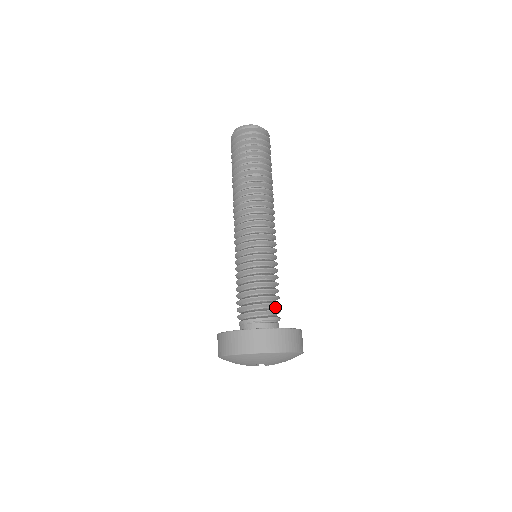
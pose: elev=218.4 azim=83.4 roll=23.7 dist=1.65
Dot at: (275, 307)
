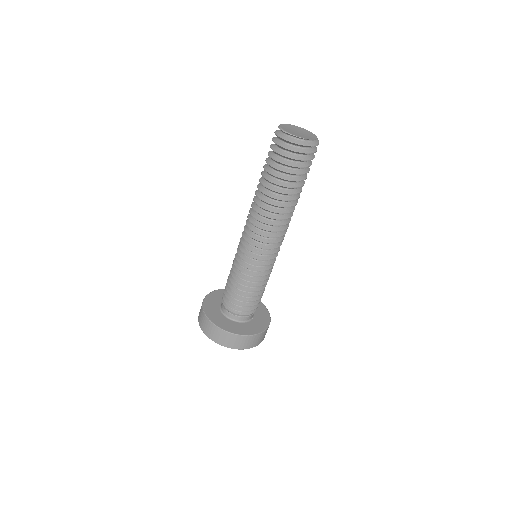
Dot at: occluded
